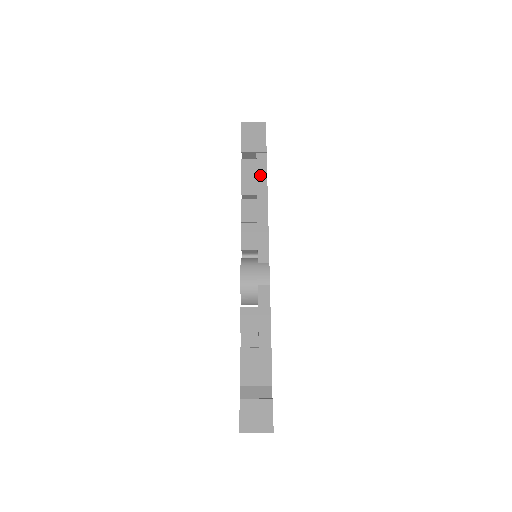
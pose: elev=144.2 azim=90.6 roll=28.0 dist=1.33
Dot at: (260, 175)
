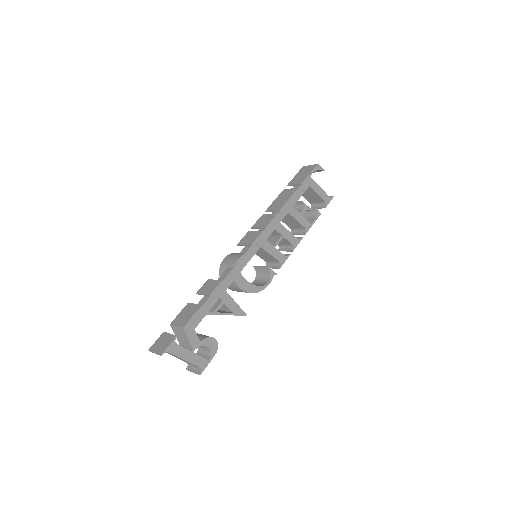
Dot at: (285, 198)
